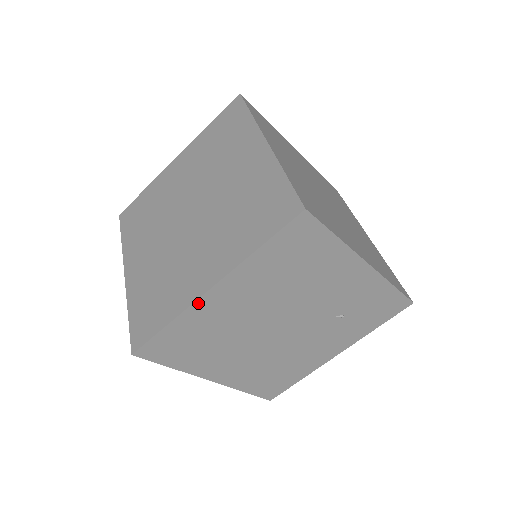
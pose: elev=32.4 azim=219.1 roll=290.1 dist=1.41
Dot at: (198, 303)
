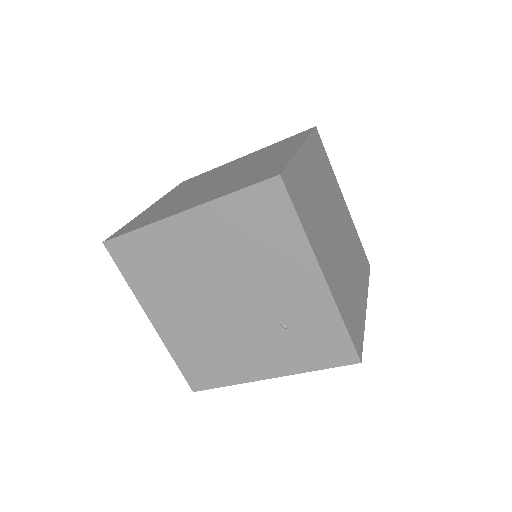
Dot at: (168, 221)
